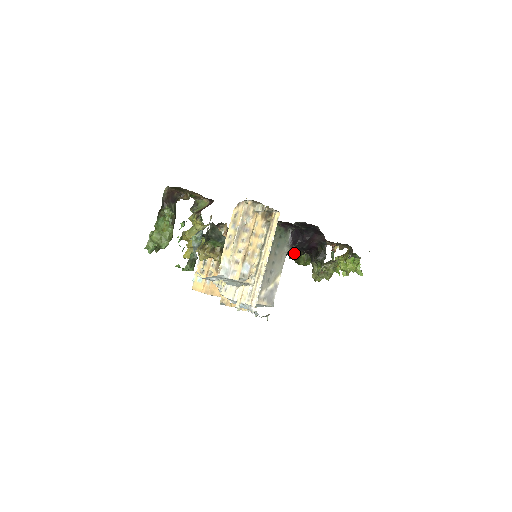
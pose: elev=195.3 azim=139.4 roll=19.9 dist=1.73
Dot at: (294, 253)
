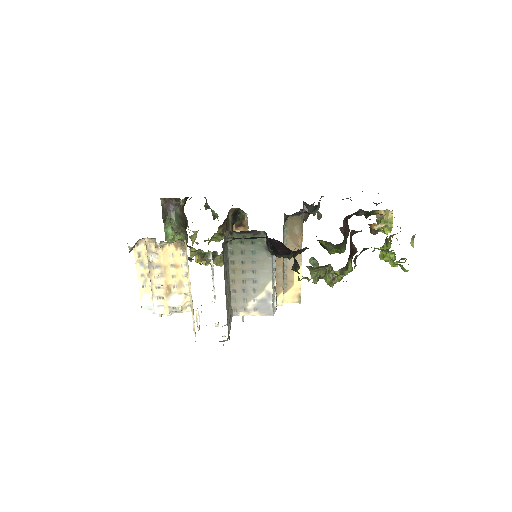
Dot at: occluded
